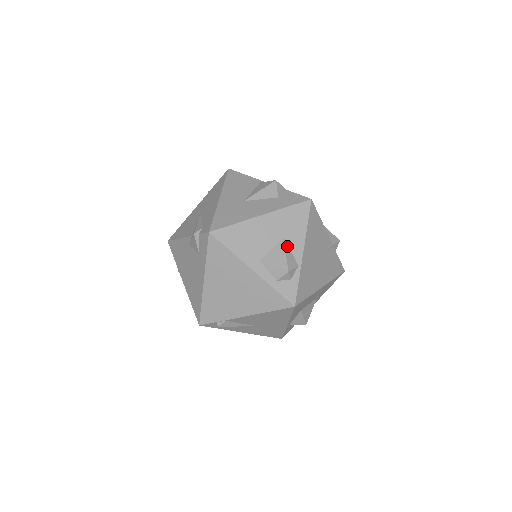
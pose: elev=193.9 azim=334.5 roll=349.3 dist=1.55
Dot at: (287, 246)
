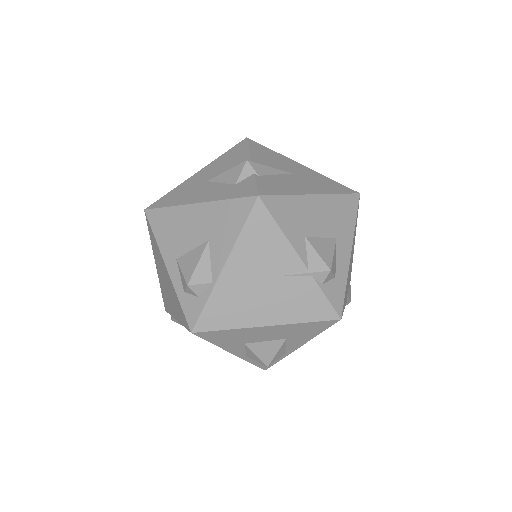
Dot at: (208, 252)
